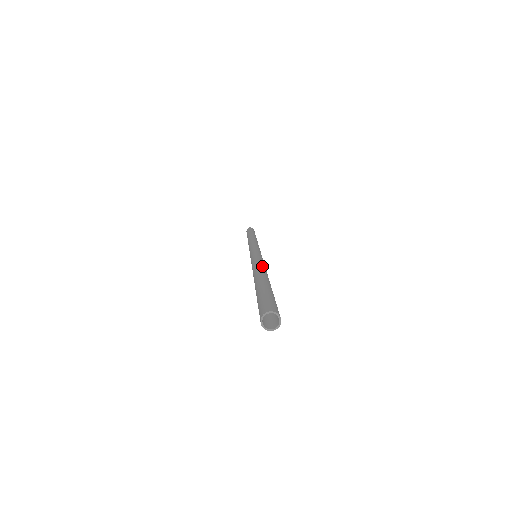
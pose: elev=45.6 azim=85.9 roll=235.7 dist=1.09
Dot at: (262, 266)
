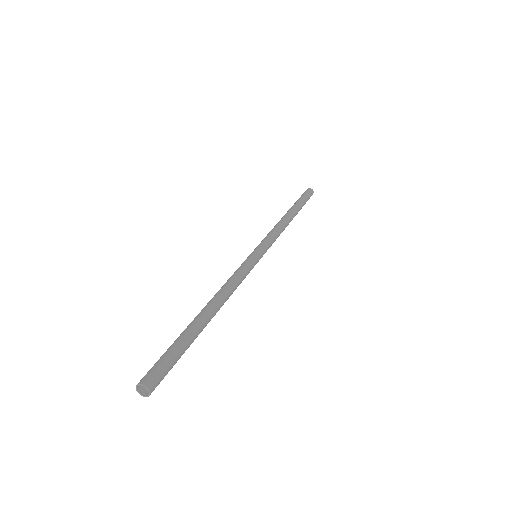
Dot at: (223, 289)
